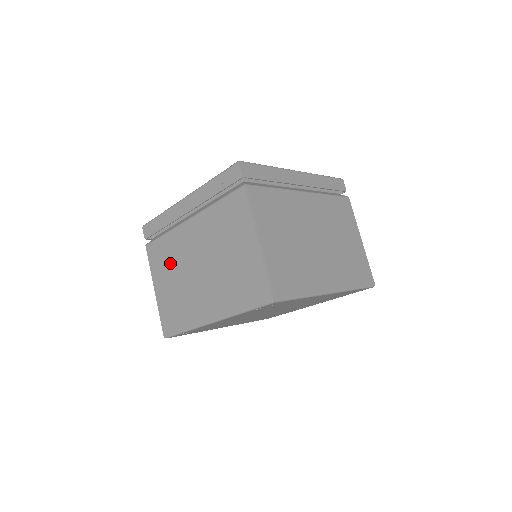
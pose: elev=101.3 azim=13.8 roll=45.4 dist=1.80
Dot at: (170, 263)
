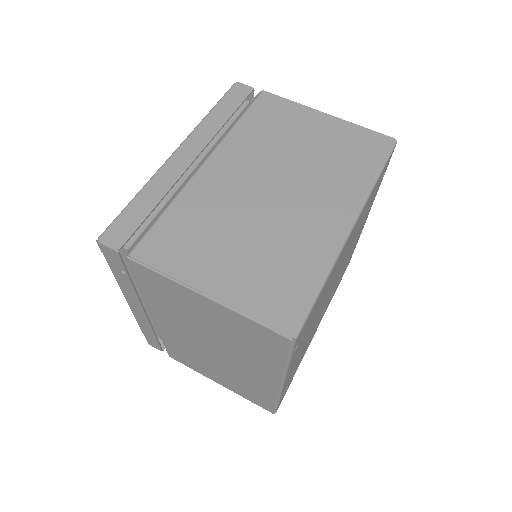
Dot at: (195, 359)
